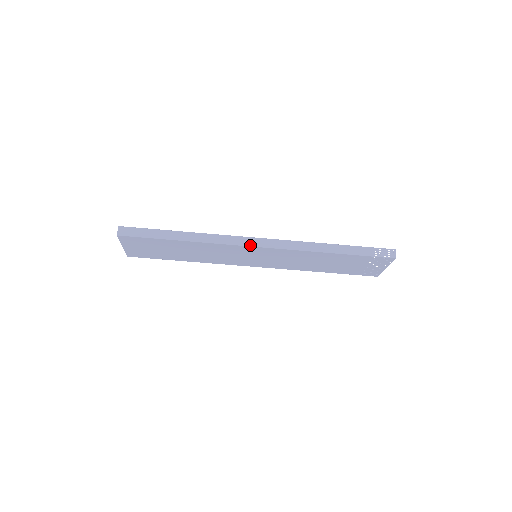
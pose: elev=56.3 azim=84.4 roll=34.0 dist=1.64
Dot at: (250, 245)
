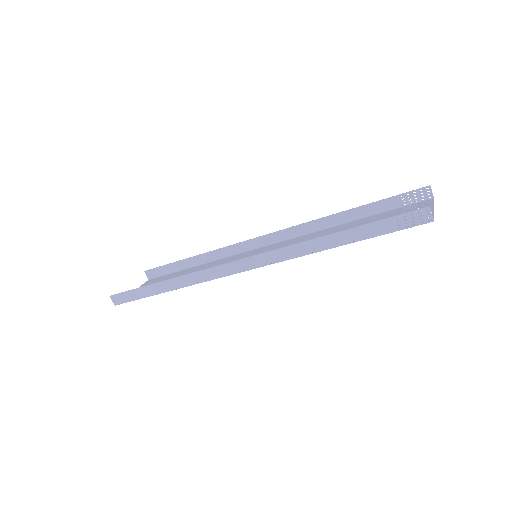
Dot at: (235, 273)
